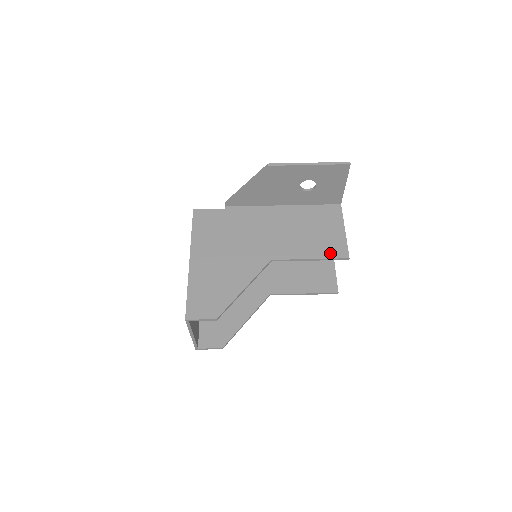
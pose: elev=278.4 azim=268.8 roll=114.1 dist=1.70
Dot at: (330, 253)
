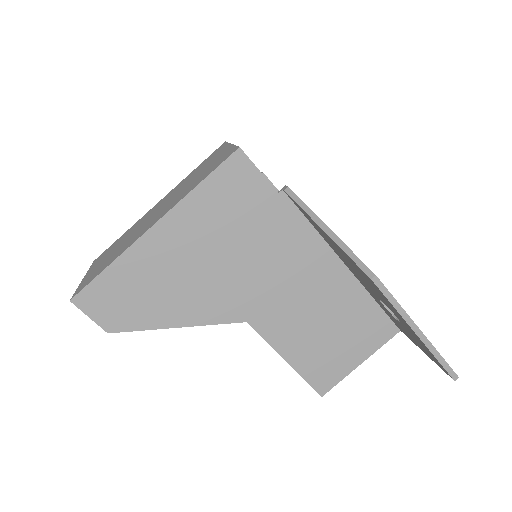
Dot at: (312, 374)
